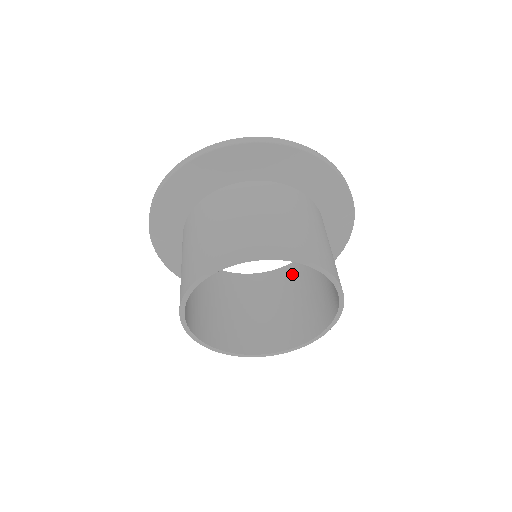
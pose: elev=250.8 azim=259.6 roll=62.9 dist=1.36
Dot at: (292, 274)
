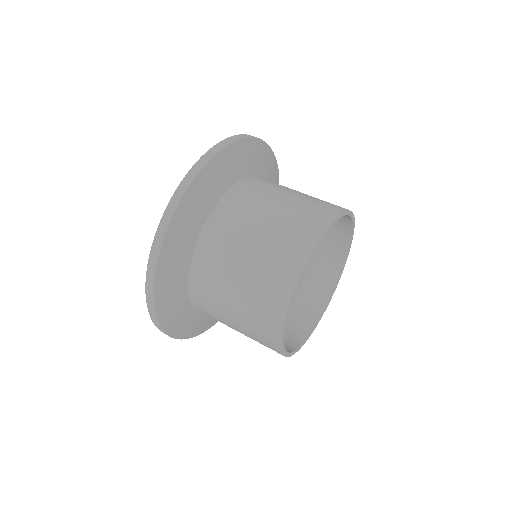
Dot at: occluded
